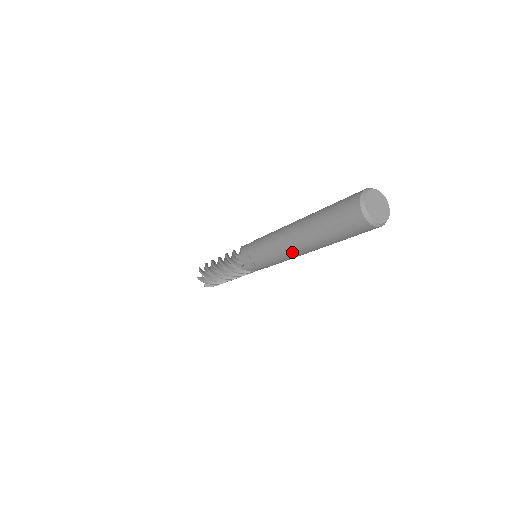
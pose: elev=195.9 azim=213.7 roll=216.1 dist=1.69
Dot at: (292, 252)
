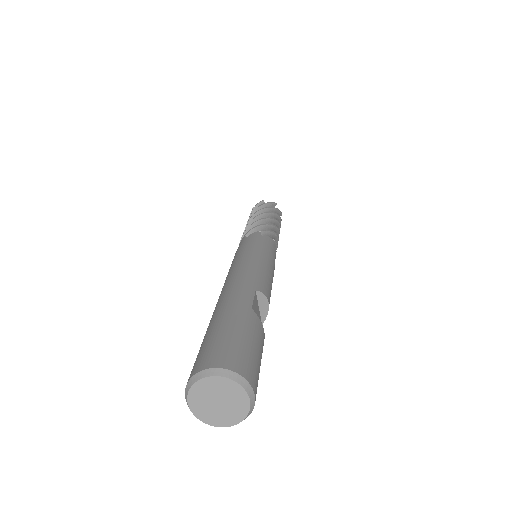
Dot at: occluded
